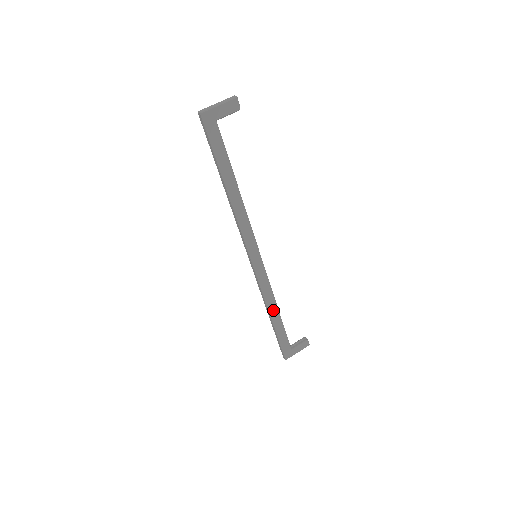
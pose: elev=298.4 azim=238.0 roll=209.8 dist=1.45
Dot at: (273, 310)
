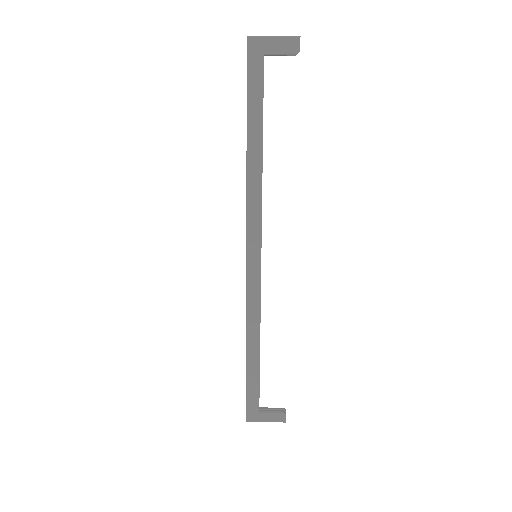
Dot at: (253, 341)
